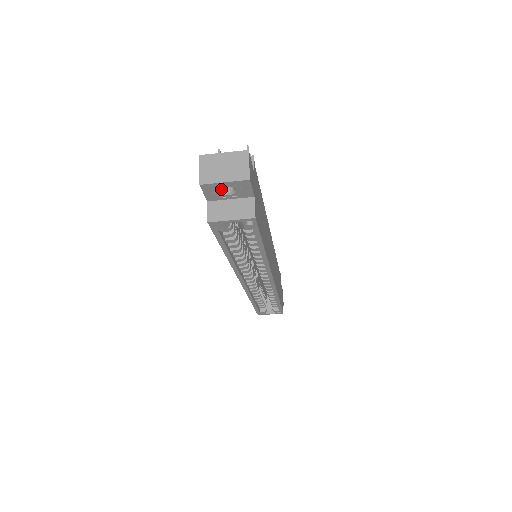
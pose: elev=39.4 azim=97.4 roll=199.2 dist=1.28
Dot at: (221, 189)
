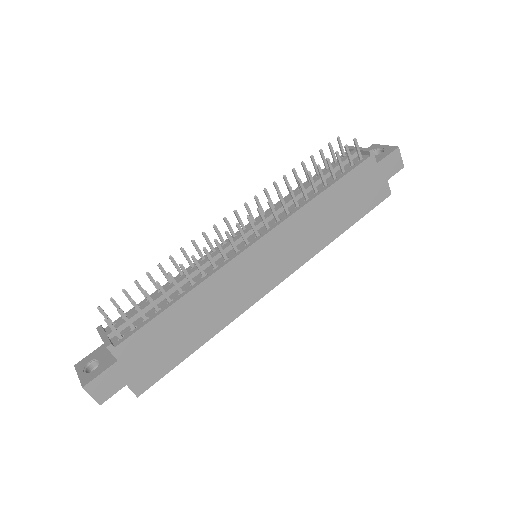
Dot at: occluded
